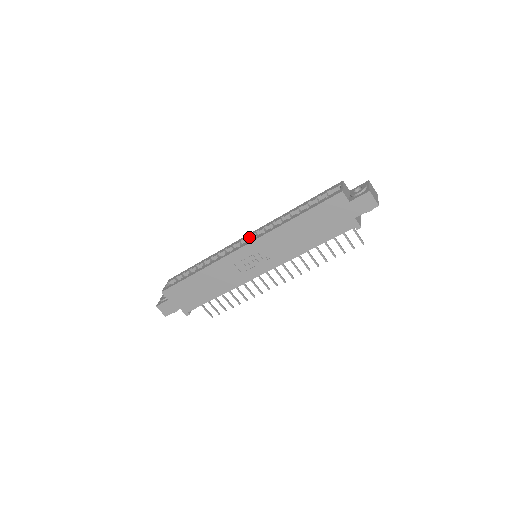
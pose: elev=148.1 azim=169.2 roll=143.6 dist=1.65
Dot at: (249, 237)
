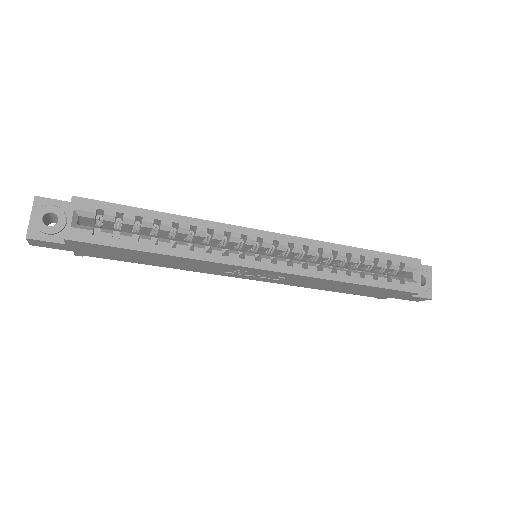
Dot at: (273, 240)
